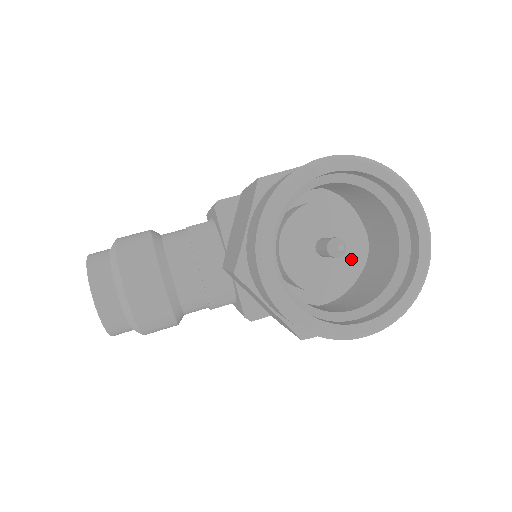
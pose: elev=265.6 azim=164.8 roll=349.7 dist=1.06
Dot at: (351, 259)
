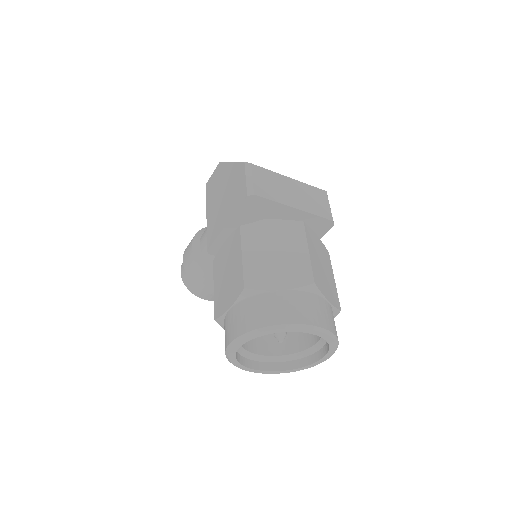
Dot at: occluded
